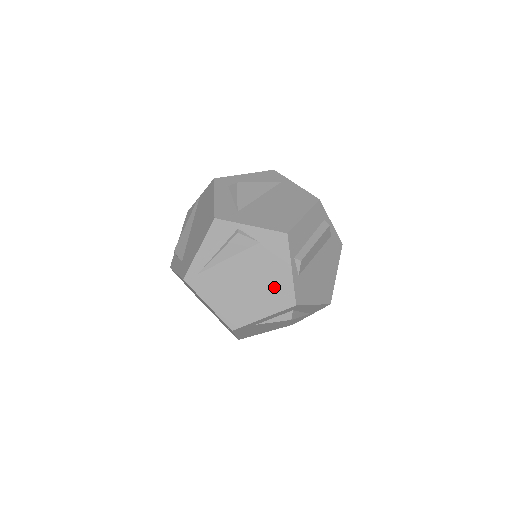
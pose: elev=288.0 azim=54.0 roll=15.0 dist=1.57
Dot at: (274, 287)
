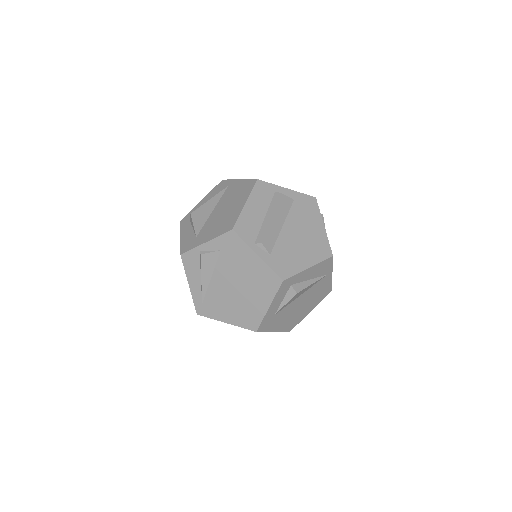
Dot at: (257, 277)
